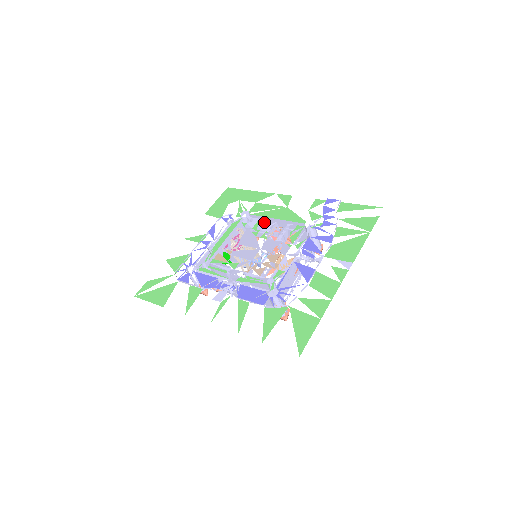
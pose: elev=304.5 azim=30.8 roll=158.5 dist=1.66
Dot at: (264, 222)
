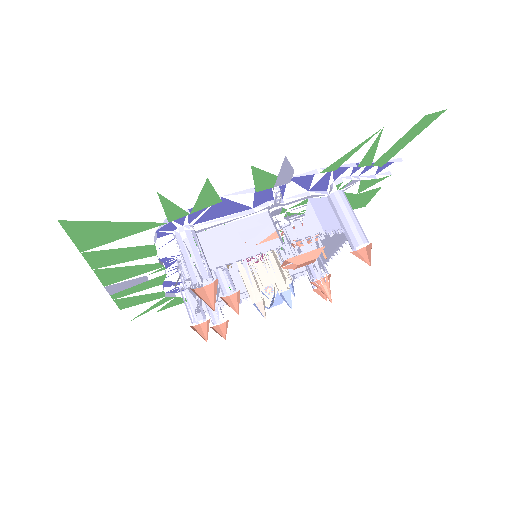
Dot at: occluded
